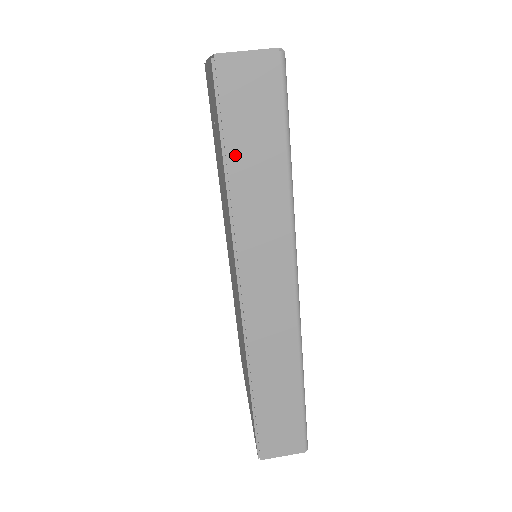
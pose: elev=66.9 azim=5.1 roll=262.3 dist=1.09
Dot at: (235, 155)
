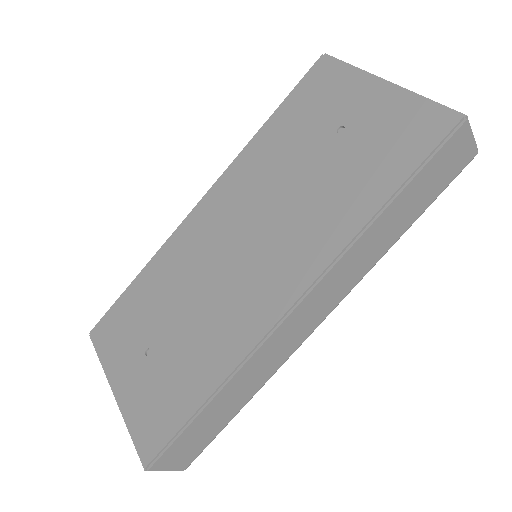
Dot at: (406, 194)
